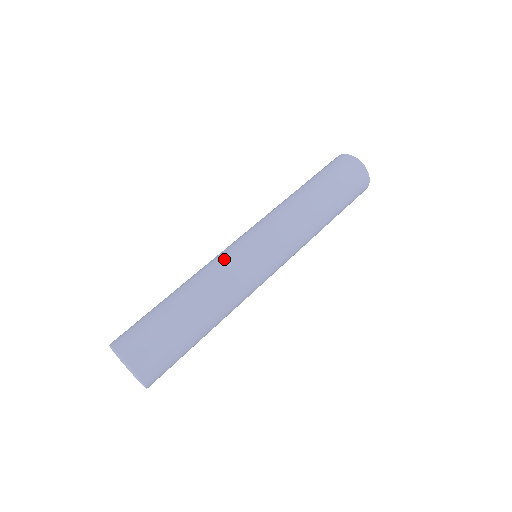
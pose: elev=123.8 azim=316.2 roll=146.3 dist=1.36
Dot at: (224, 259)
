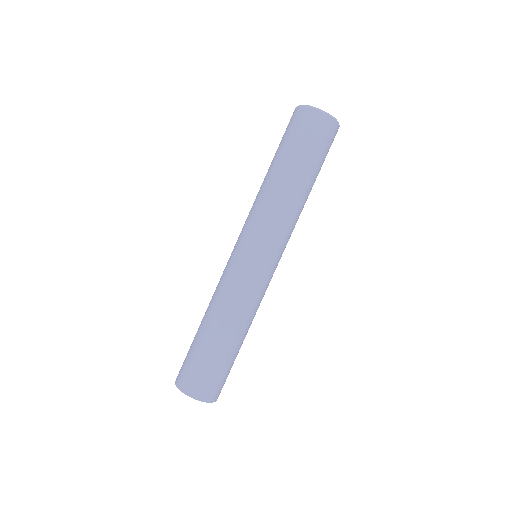
Dot at: (224, 279)
